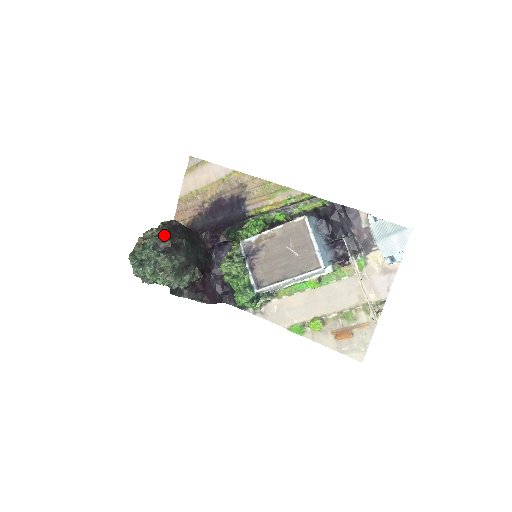
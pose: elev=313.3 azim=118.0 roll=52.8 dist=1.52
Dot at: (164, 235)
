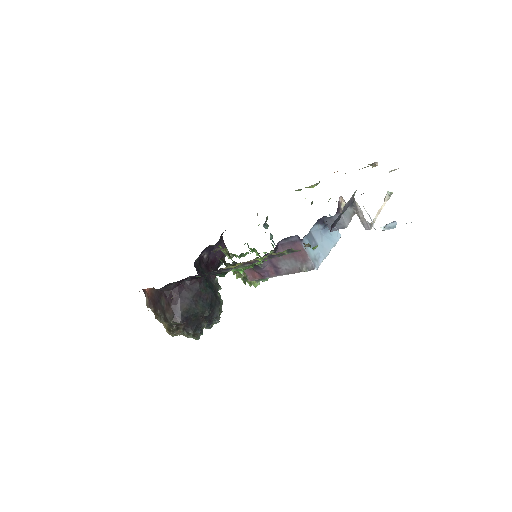
Dot at: (197, 330)
